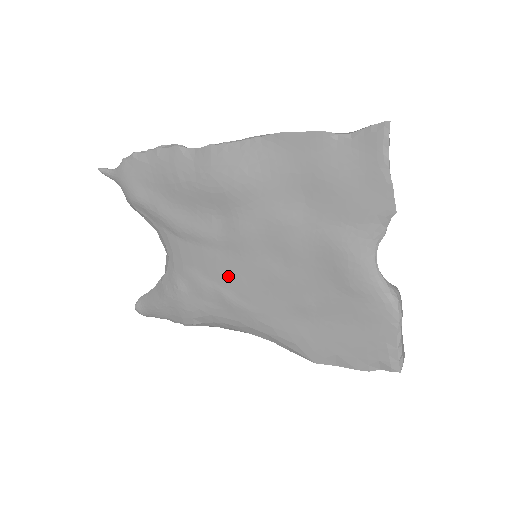
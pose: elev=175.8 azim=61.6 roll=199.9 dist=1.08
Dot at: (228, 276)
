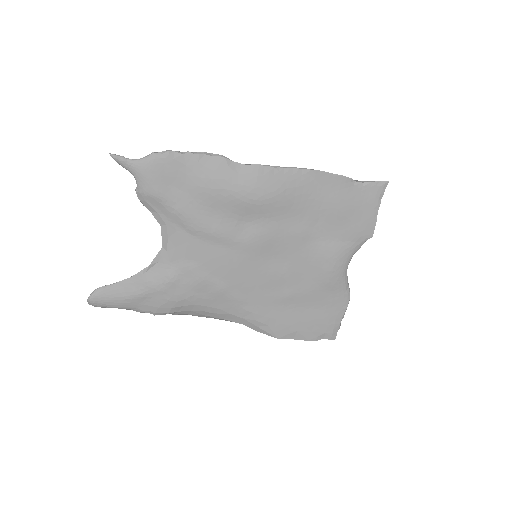
Dot at: (231, 271)
